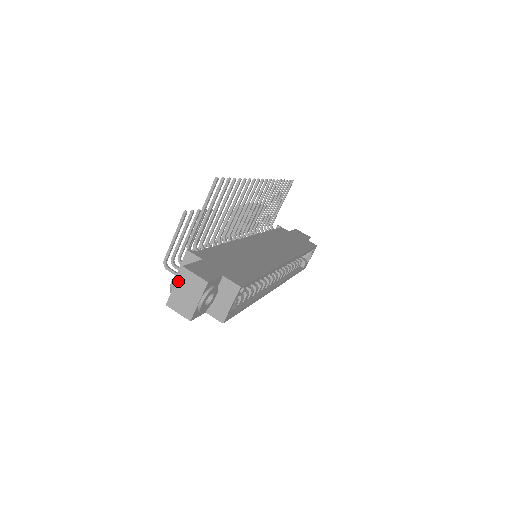
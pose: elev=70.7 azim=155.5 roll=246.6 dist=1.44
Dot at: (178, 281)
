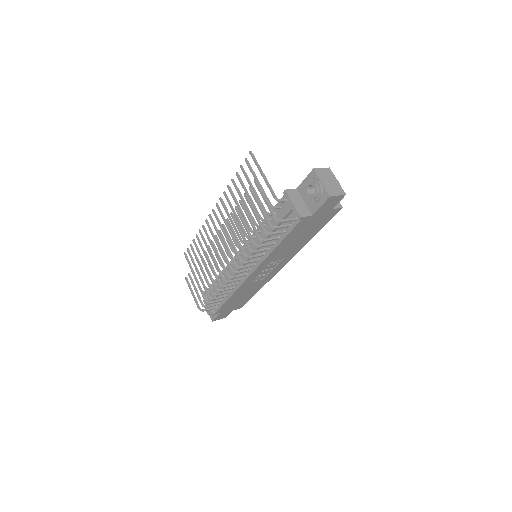
Dot at: (320, 178)
